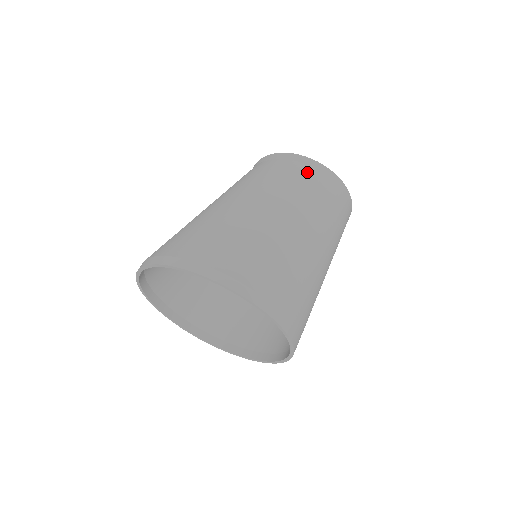
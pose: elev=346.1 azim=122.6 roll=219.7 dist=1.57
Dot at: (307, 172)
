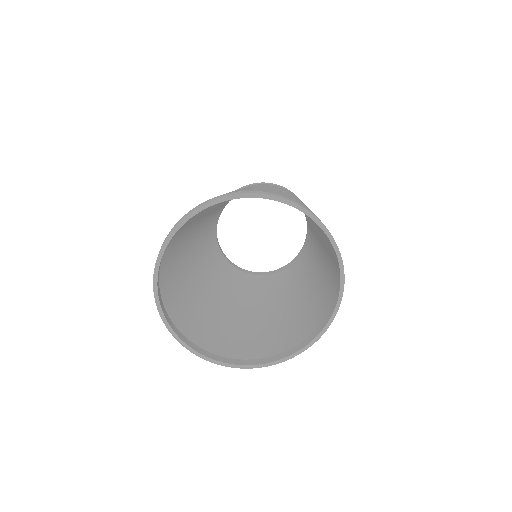
Dot at: (292, 193)
